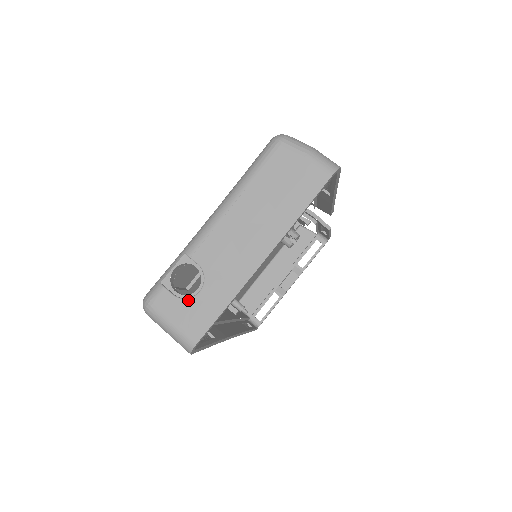
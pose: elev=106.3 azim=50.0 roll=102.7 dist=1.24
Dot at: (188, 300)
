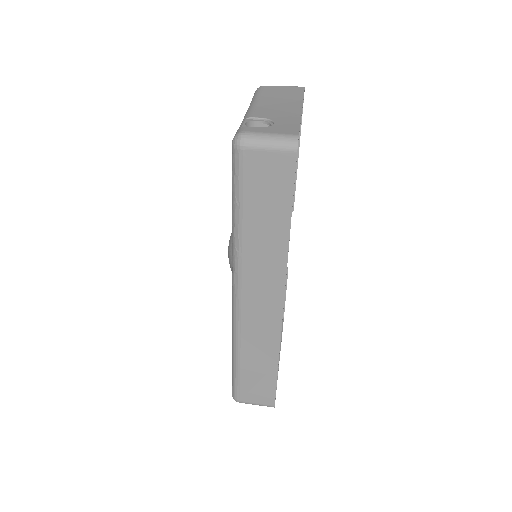
Dot at: (270, 126)
